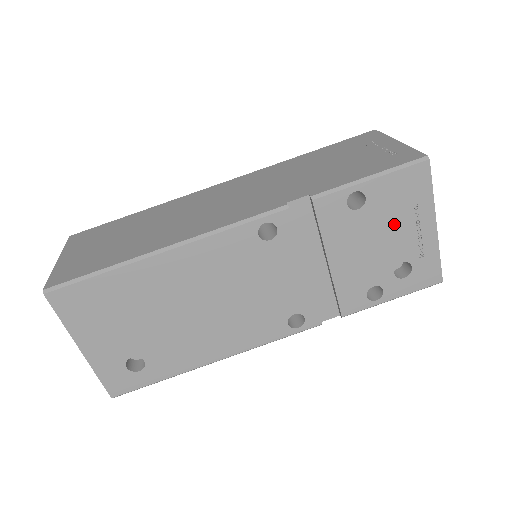
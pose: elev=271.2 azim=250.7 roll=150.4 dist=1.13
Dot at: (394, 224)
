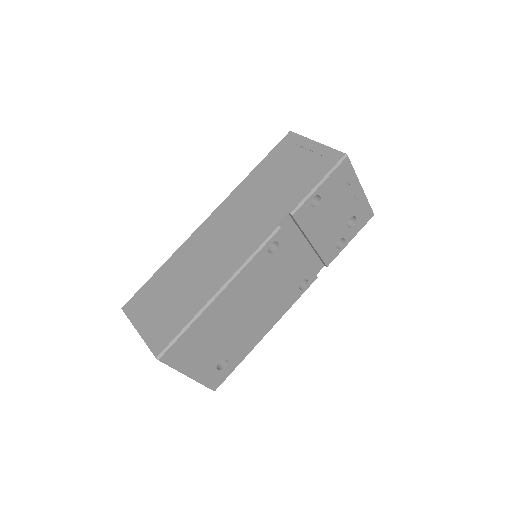
Dot at: (340, 201)
